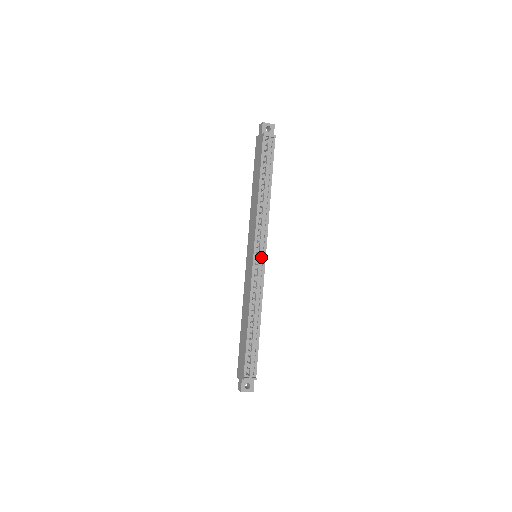
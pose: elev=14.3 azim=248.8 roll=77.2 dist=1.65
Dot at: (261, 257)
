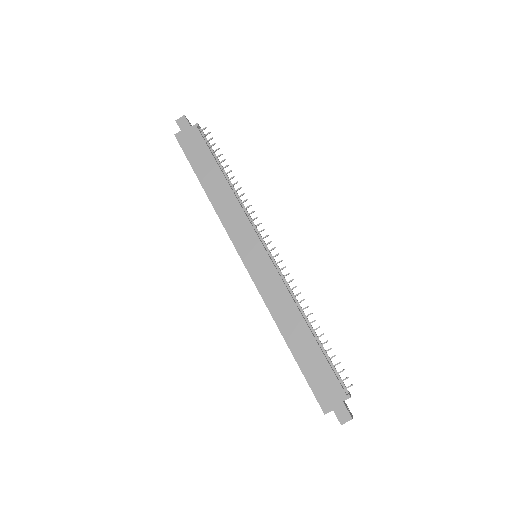
Dot at: occluded
